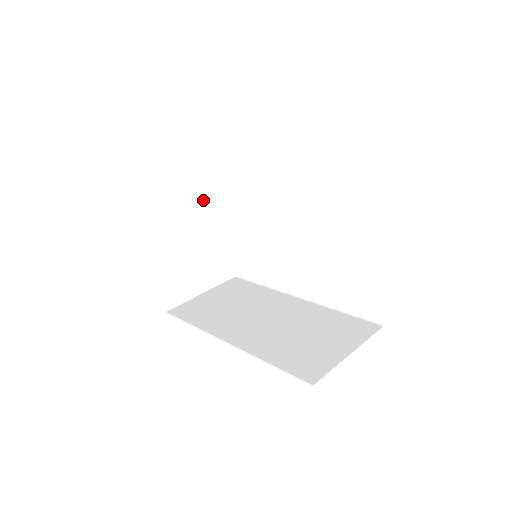
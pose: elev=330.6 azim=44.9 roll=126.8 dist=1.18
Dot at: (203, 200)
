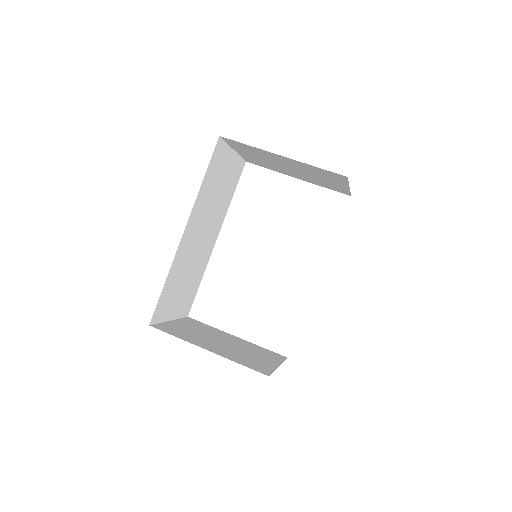
Dot at: (202, 328)
